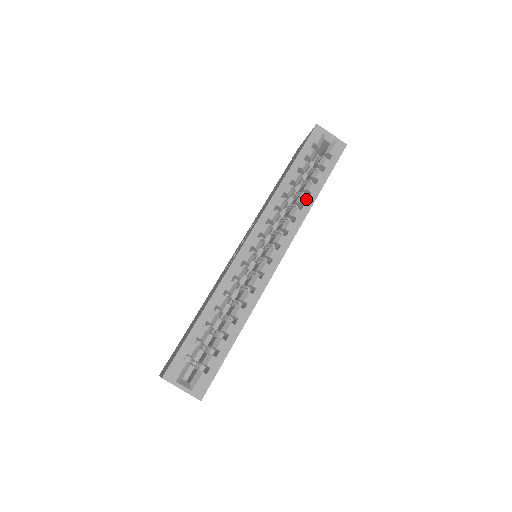
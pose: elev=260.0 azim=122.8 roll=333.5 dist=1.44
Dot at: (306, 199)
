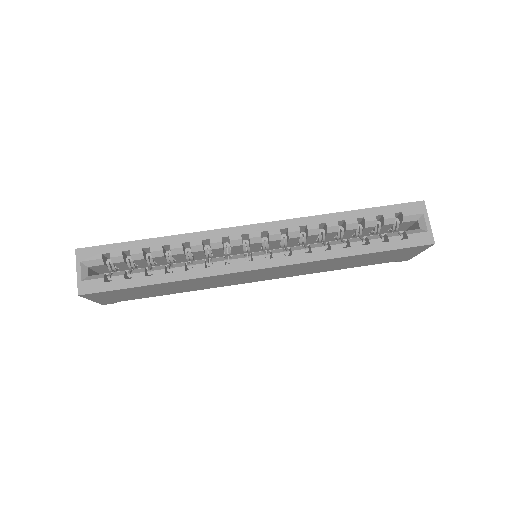
Dot at: (339, 247)
